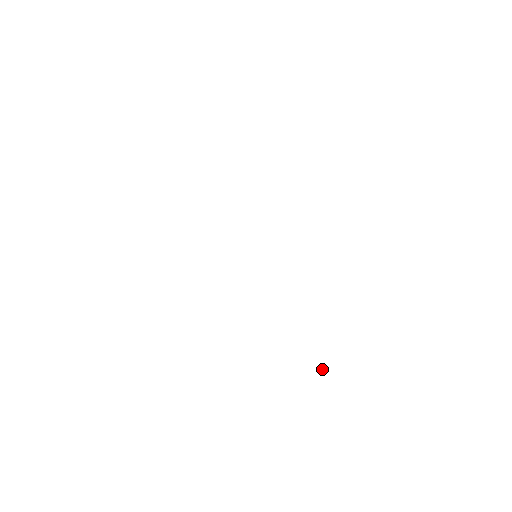
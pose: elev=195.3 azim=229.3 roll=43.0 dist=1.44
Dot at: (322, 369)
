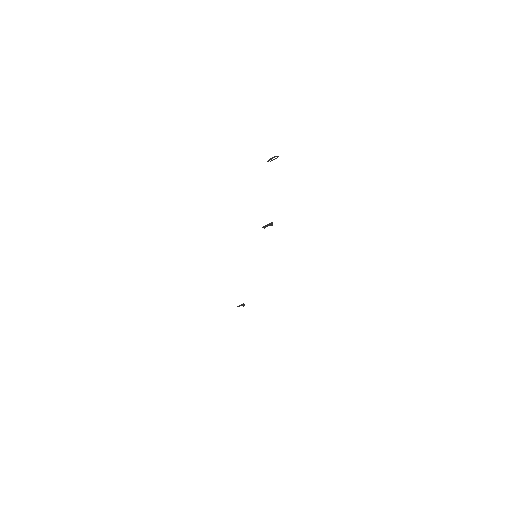
Dot at: (243, 304)
